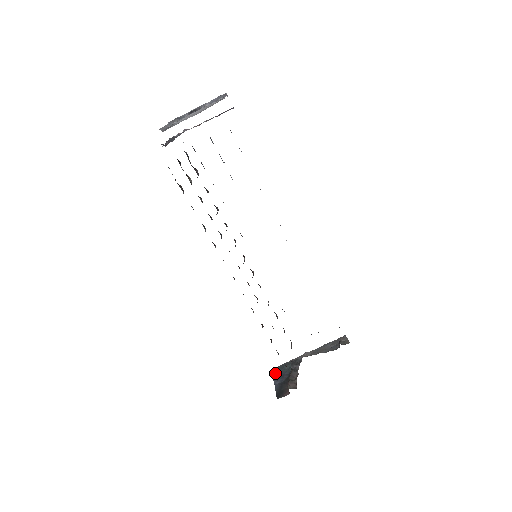
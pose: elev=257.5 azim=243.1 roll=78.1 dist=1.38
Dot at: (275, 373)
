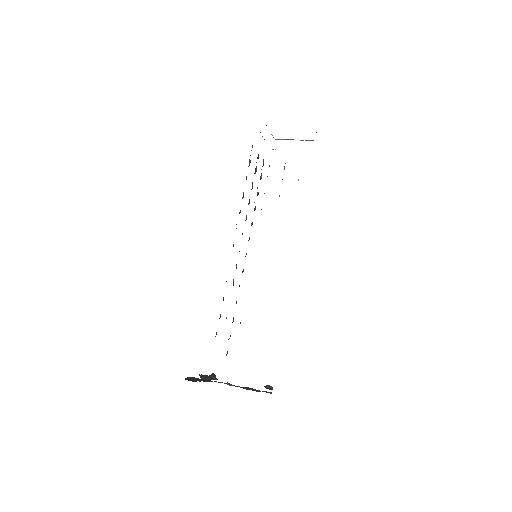
Dot at: (192, 377)
